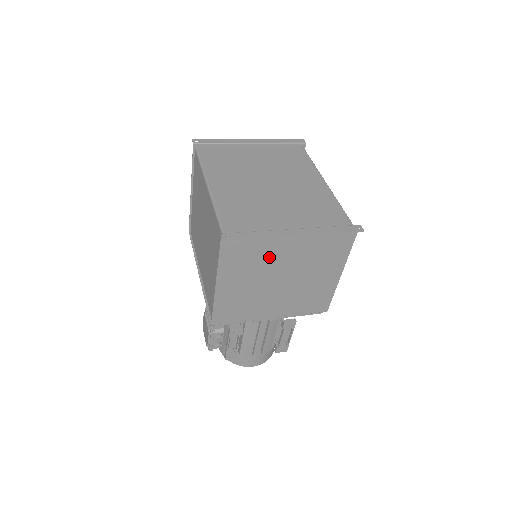
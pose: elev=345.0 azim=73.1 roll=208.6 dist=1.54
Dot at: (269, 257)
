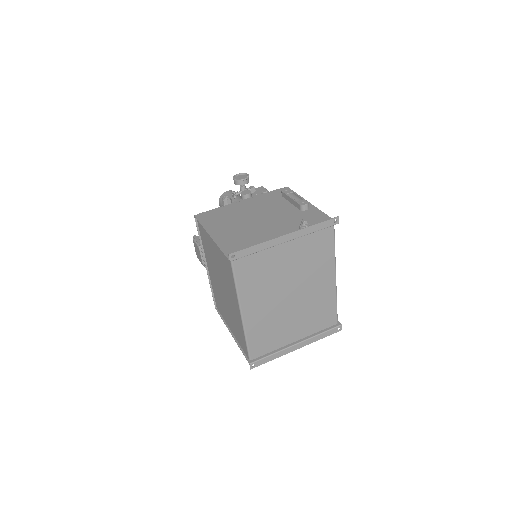
Dot at: occluded
